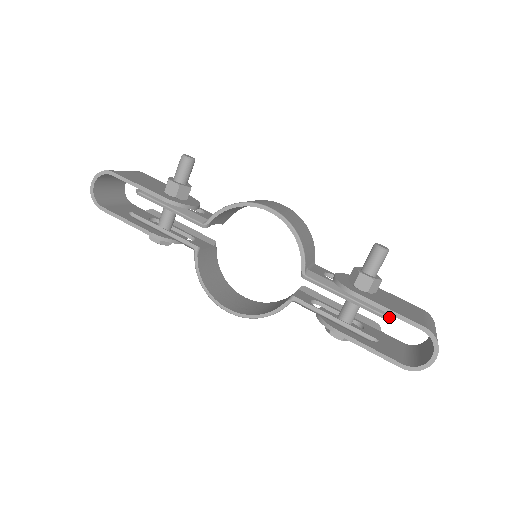
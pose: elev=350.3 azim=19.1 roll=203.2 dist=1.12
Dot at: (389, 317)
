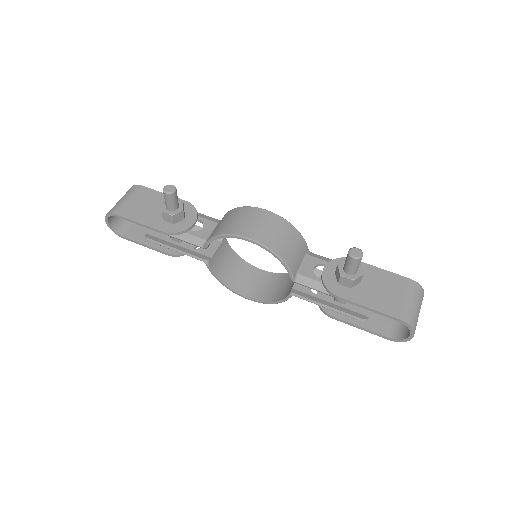
Dot at: occluded
